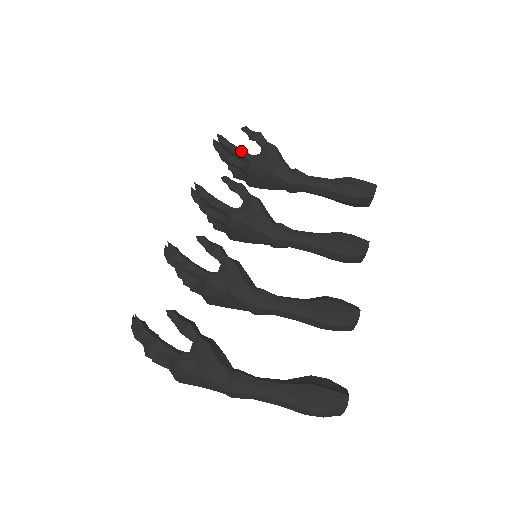
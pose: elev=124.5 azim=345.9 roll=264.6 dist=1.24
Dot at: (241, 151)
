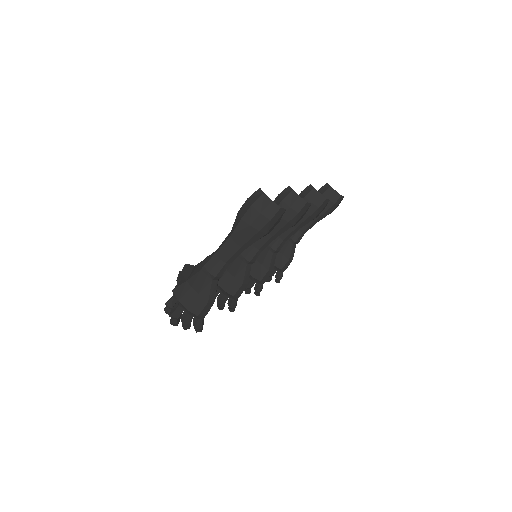
Dot at: occluded
